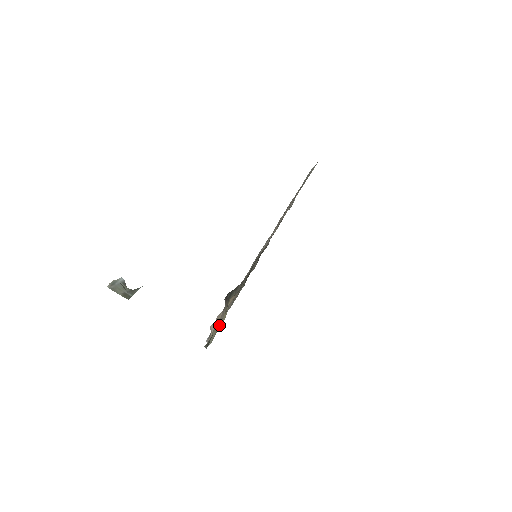
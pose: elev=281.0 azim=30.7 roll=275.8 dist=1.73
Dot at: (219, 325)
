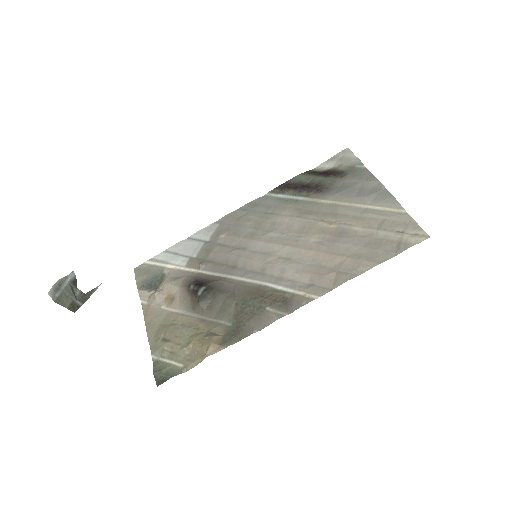
Dot at: (180, 354)
